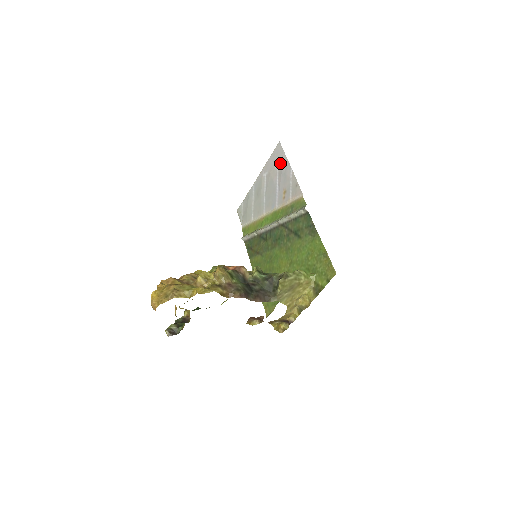
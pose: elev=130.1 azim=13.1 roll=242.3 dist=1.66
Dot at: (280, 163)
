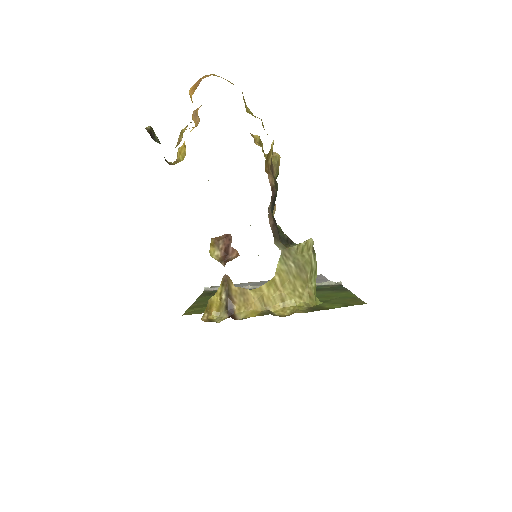
Dot at: occluded
